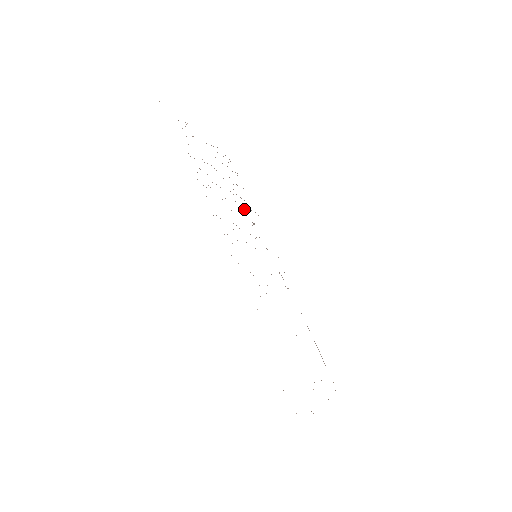
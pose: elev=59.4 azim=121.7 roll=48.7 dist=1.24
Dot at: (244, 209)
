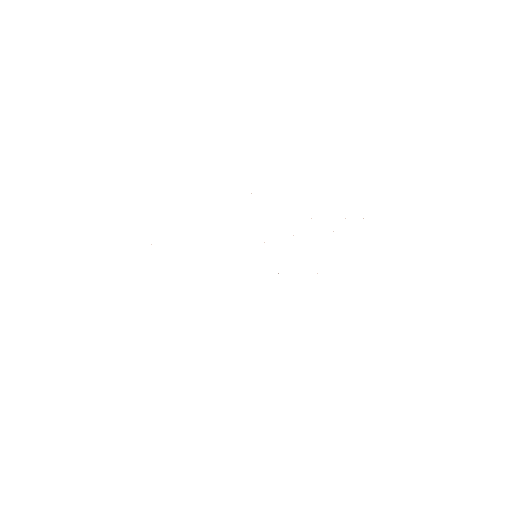
Dot at: occluded
